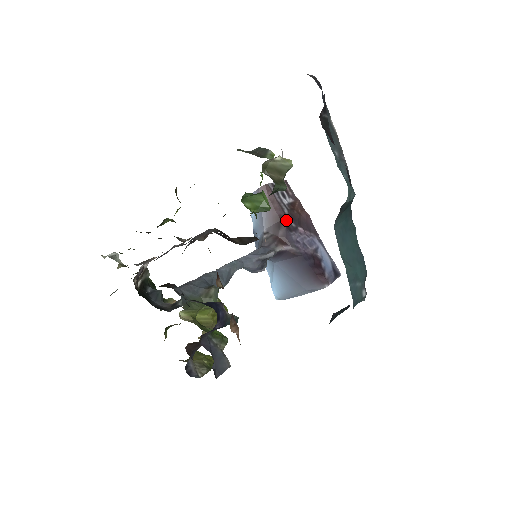
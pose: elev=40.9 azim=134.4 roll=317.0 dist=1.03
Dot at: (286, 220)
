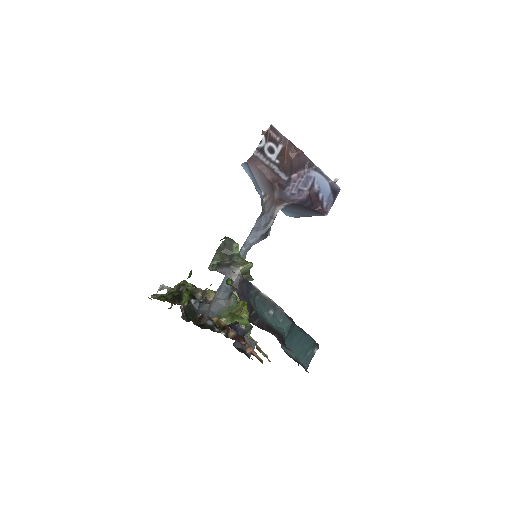
Dot at: (278, 180)
